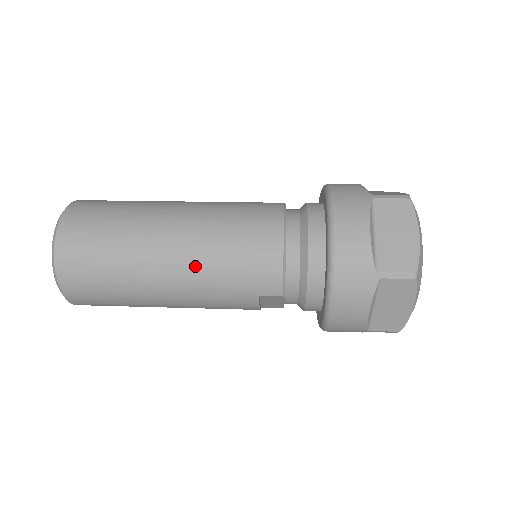
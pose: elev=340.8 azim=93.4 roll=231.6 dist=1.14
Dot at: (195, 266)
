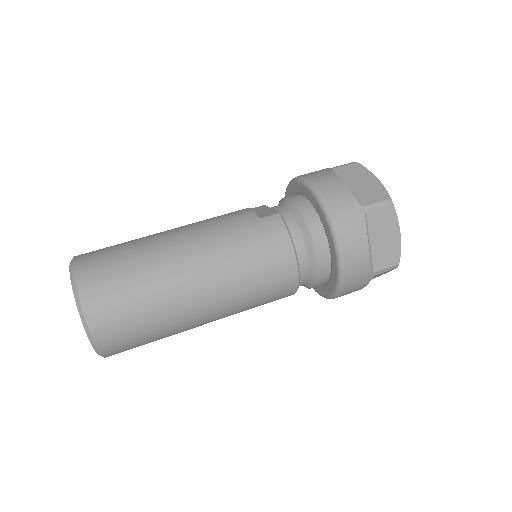
Dot at: (228, 307)
